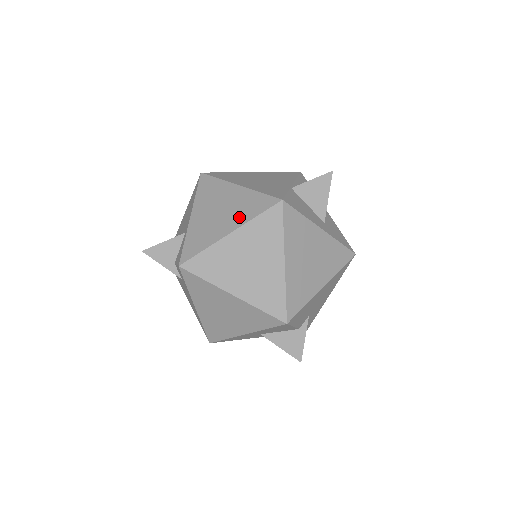
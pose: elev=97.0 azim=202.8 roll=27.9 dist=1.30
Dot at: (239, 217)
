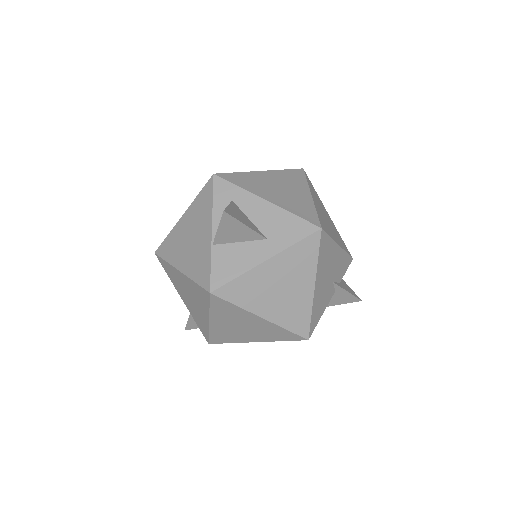
Dot at: (202, 306)
